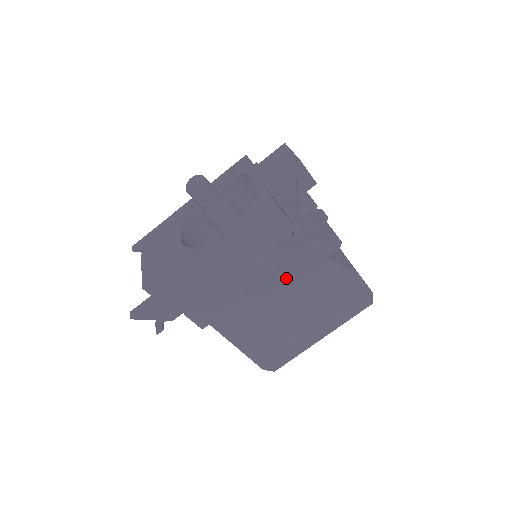
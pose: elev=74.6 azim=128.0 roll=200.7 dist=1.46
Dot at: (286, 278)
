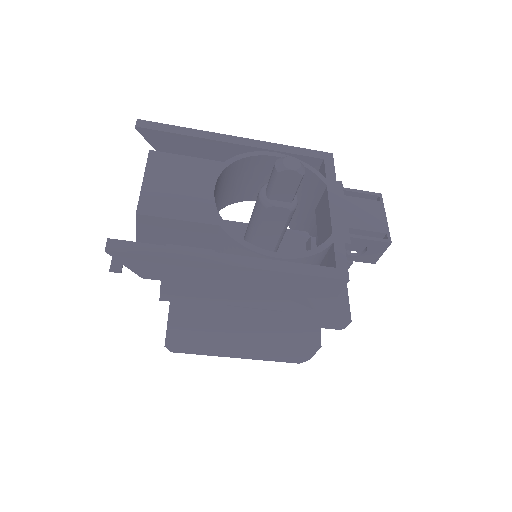
Dot at: (275, 317)
